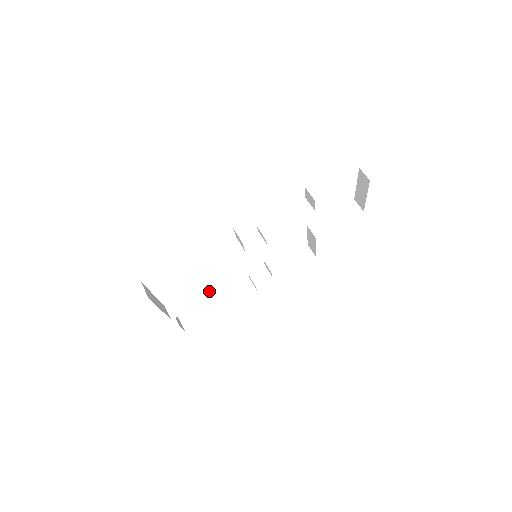
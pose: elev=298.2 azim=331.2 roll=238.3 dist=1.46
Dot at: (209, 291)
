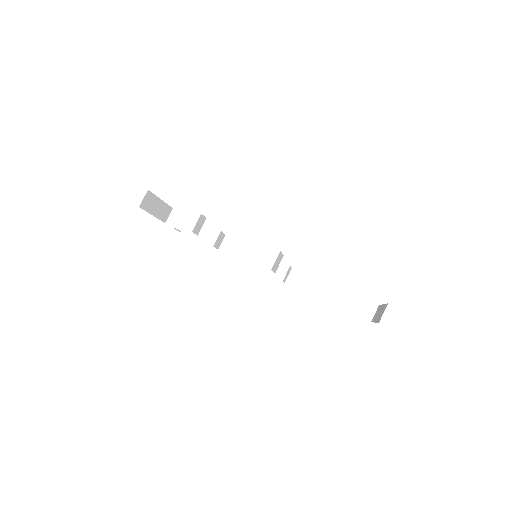
Dot at: (207, 235)
